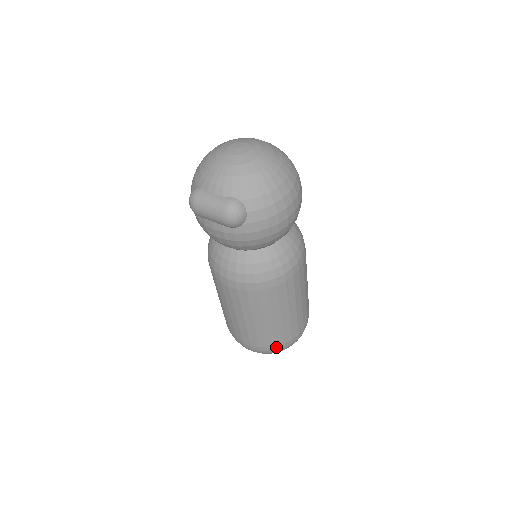
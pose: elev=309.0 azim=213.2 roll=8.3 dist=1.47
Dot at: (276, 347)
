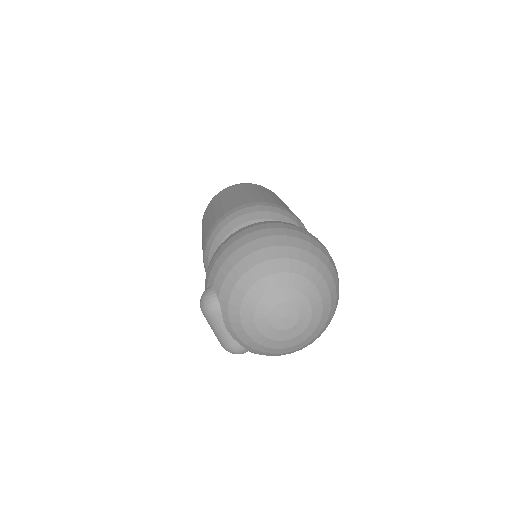
Dot at: occluded
